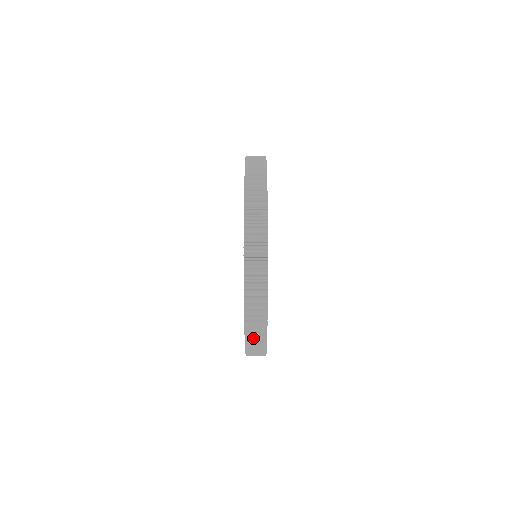
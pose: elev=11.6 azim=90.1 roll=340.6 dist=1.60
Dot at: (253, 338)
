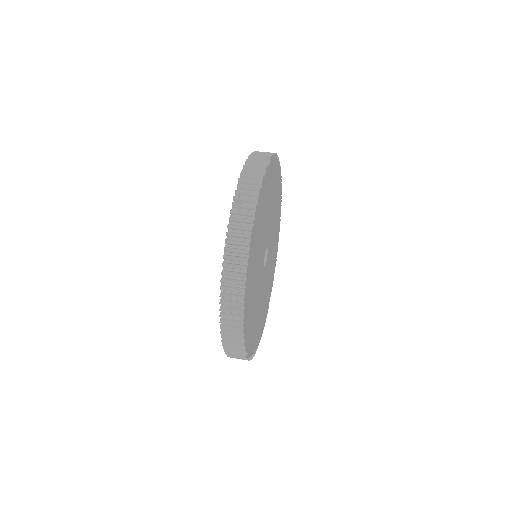
Dot at: occluded
